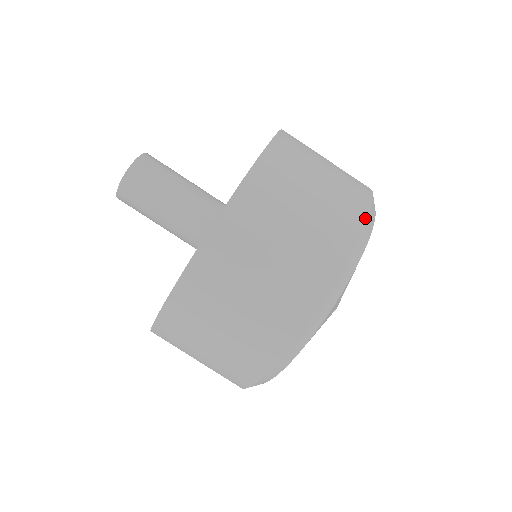
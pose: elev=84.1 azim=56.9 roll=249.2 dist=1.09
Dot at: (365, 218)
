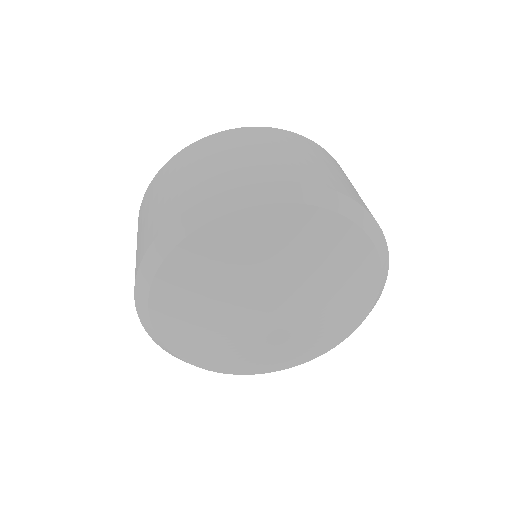
Dot at: (262, 181)
